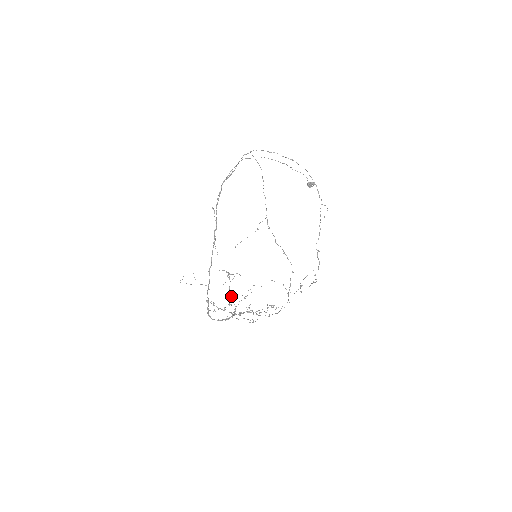
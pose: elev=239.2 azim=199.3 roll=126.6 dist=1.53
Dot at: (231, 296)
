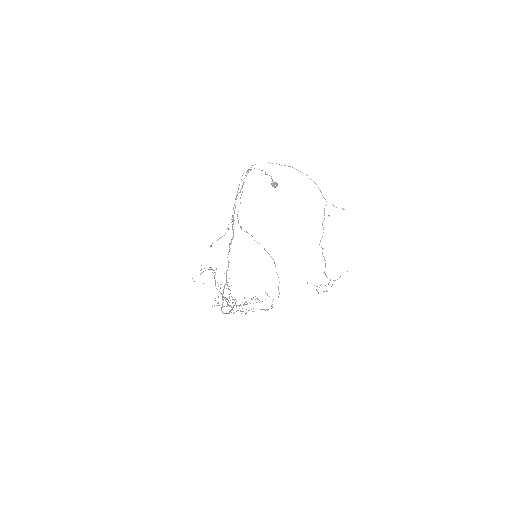
Dot at: occluded
